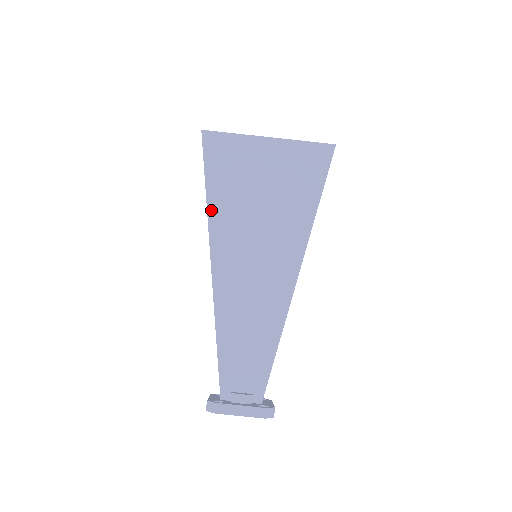
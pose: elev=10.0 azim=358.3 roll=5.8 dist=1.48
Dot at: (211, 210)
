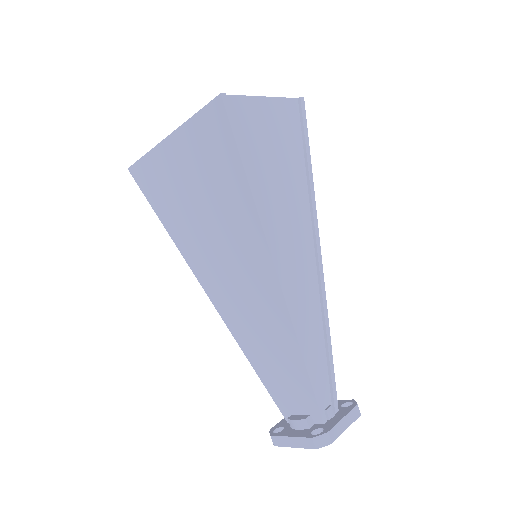
Dot at: (177, 243)
